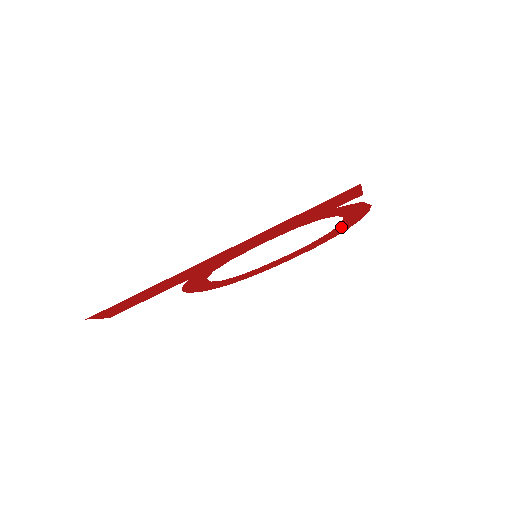
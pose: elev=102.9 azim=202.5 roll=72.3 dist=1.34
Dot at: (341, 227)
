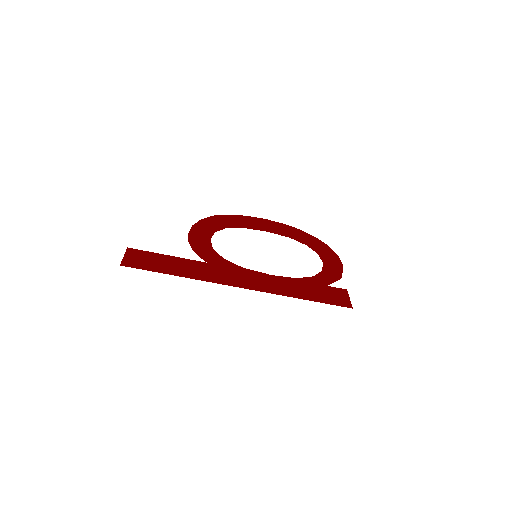
Dot at: (314, 245)
